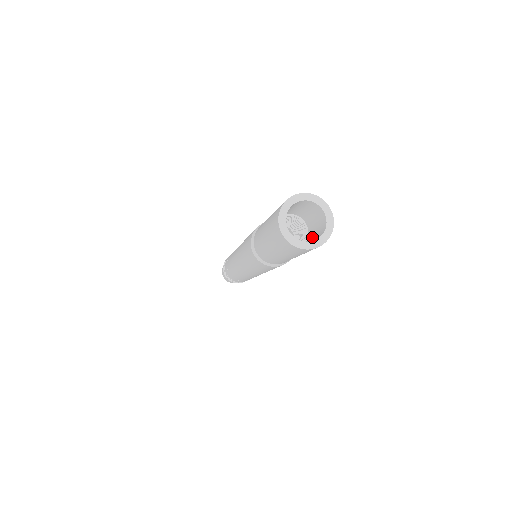
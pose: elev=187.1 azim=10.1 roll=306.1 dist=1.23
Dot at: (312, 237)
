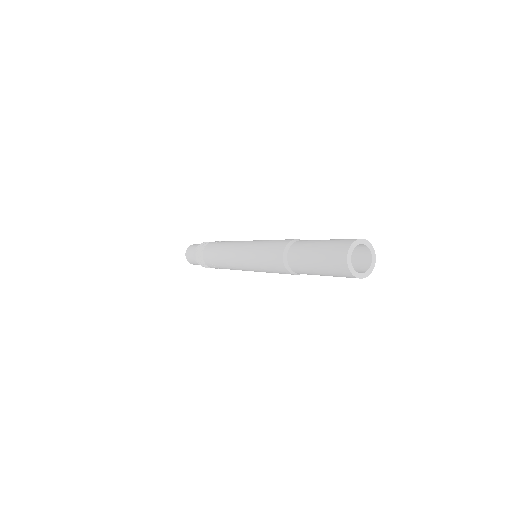
Dot at: (352, 257)
